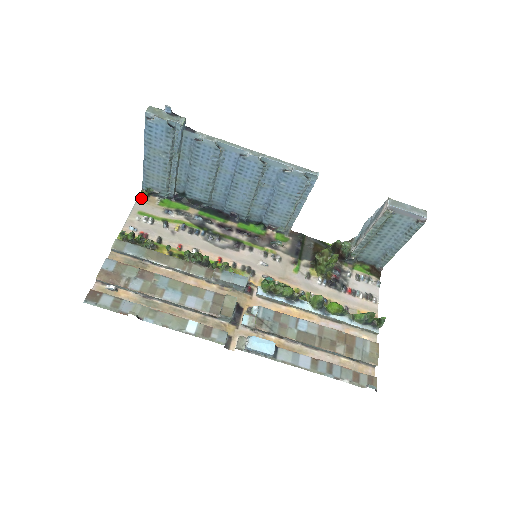
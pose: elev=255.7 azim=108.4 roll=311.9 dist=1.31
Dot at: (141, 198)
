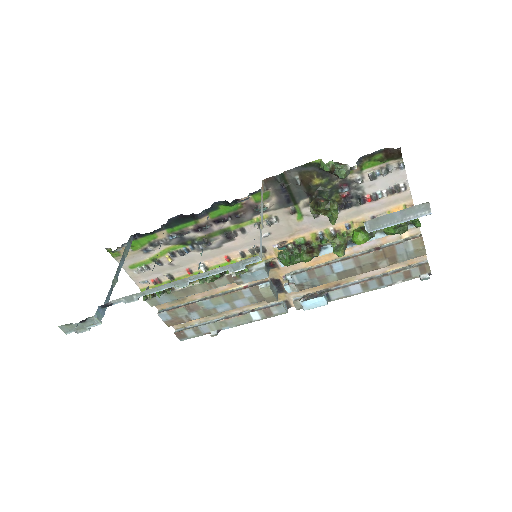
Dot at: (115, 256)
